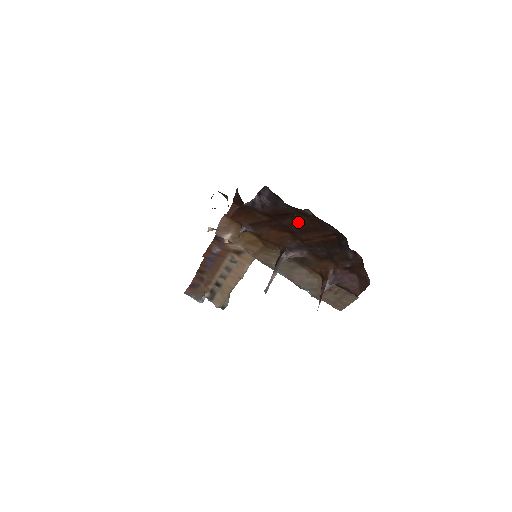
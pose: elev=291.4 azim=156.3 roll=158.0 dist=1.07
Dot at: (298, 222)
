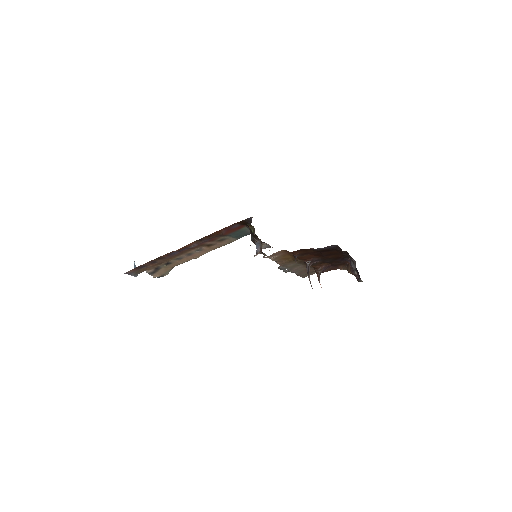
Dot at: (330, 252)
